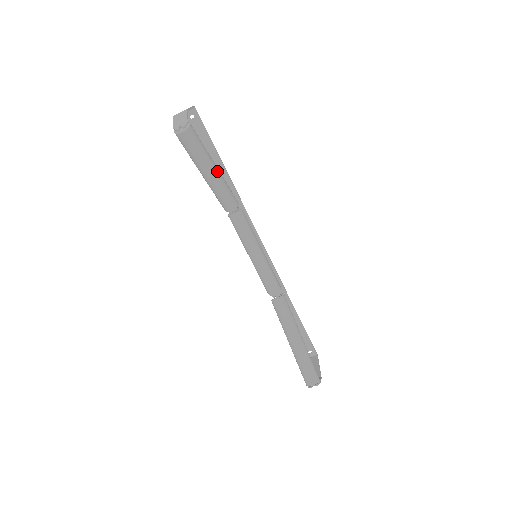
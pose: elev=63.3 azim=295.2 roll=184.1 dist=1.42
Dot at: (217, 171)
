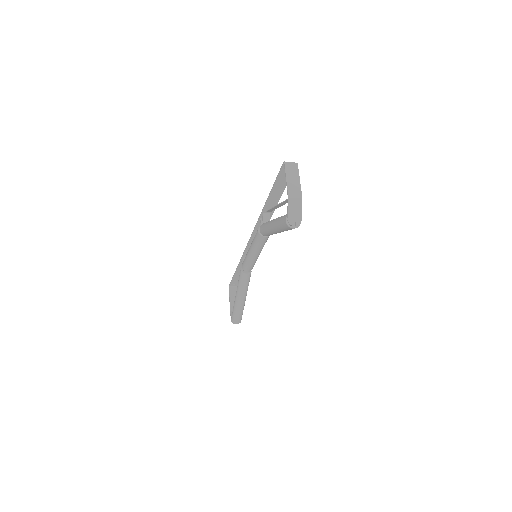
Dot at: occluded
